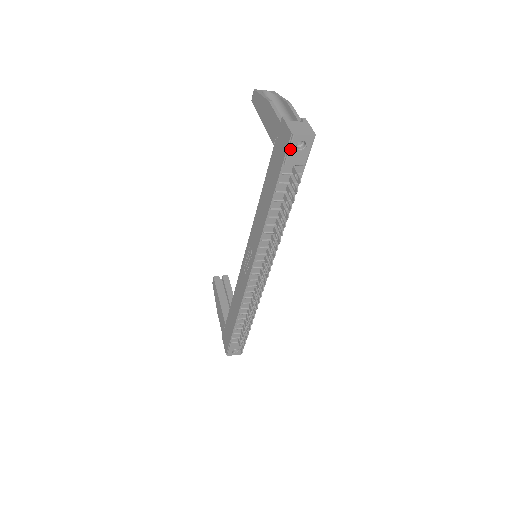
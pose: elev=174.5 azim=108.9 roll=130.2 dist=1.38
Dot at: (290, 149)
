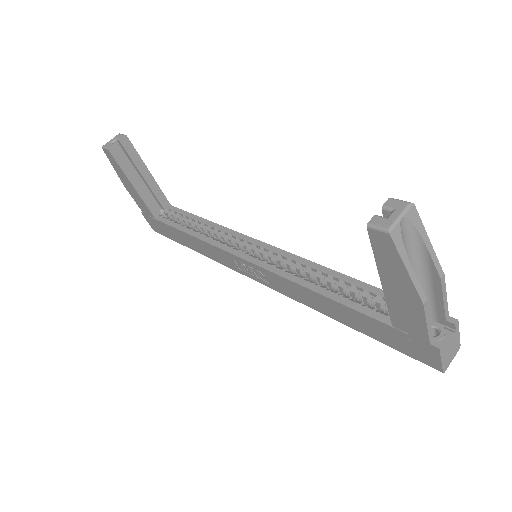
Dot at: (423, 361)
